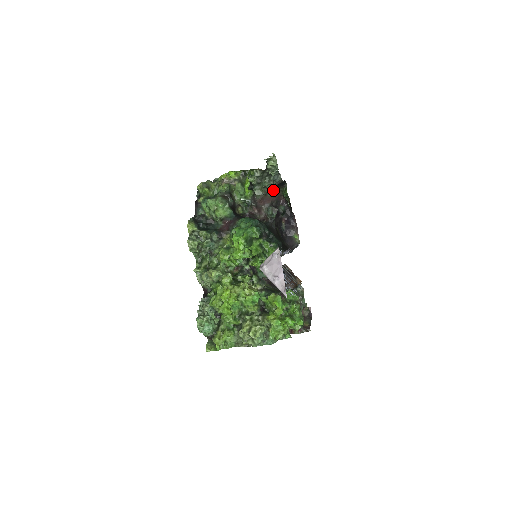
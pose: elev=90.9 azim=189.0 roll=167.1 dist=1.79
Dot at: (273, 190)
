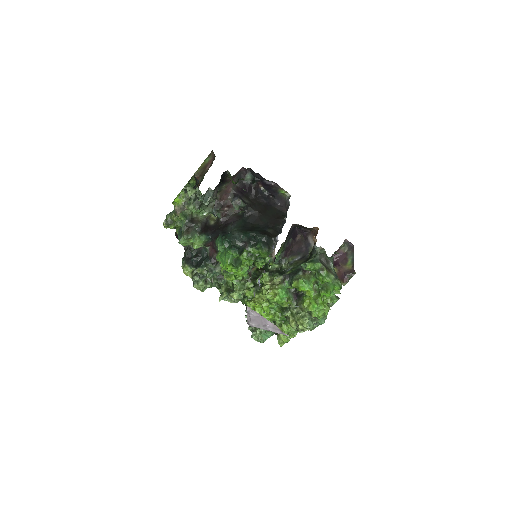
Dot at: (222, 183)
